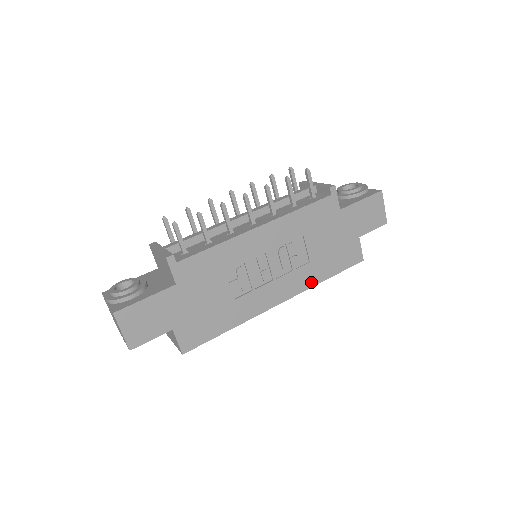
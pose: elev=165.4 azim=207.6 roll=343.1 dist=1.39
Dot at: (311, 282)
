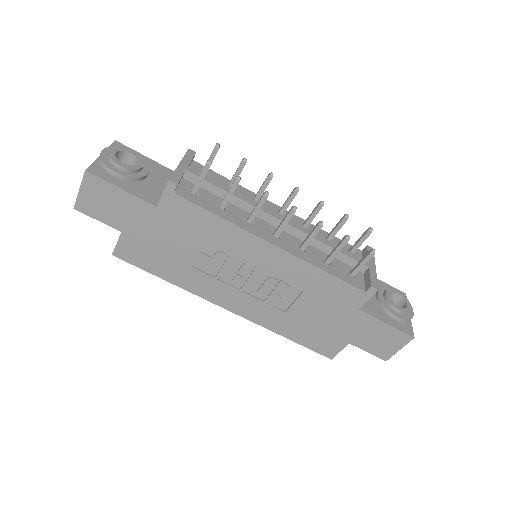
Dot at: (269, 325)
